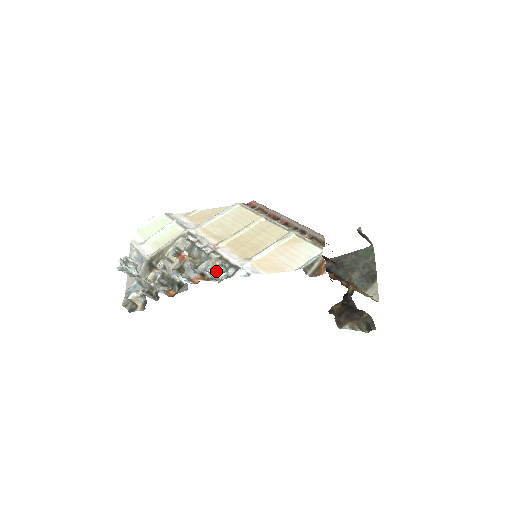
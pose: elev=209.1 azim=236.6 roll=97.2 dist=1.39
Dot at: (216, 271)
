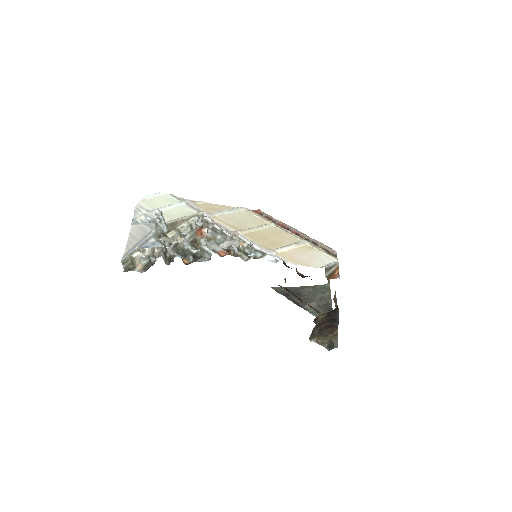
Dot at: (241, 251)
